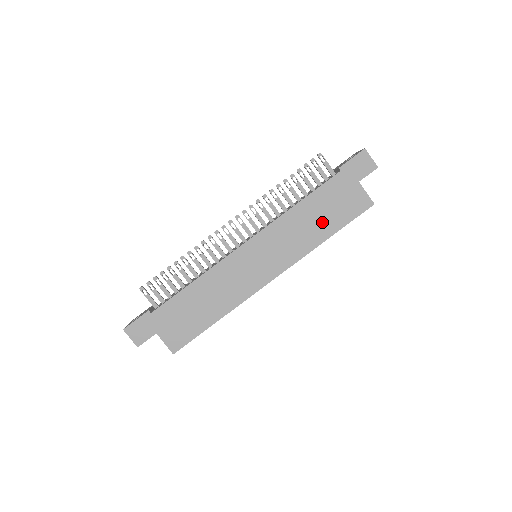
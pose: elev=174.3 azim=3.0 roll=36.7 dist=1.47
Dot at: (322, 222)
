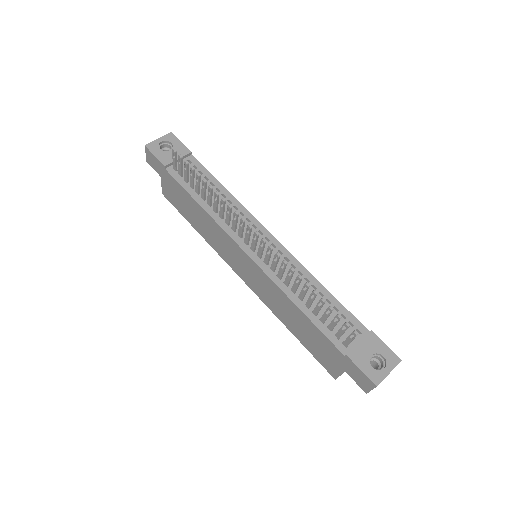
Dot at: (298, 328)
